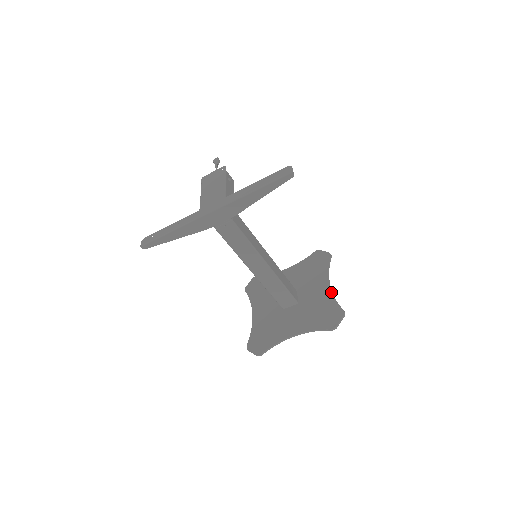
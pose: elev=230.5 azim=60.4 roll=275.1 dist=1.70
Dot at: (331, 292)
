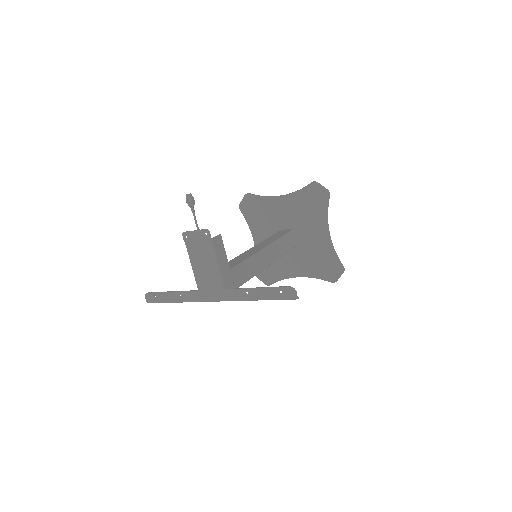
Dot at: (331, 244)
